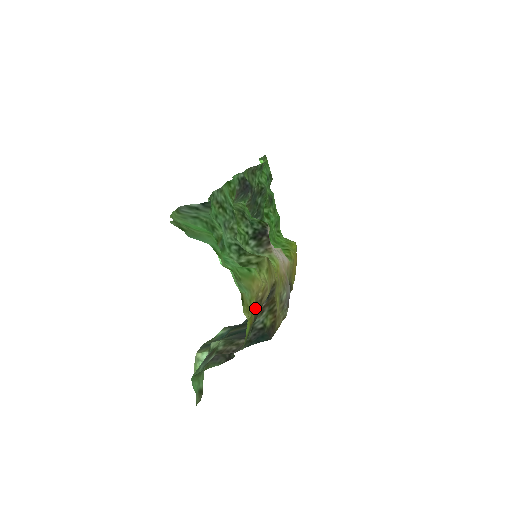
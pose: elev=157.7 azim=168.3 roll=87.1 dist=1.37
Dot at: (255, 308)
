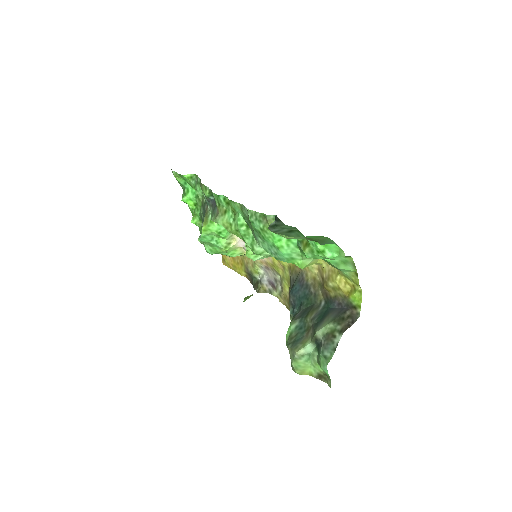
Dot at: (324, 288)
